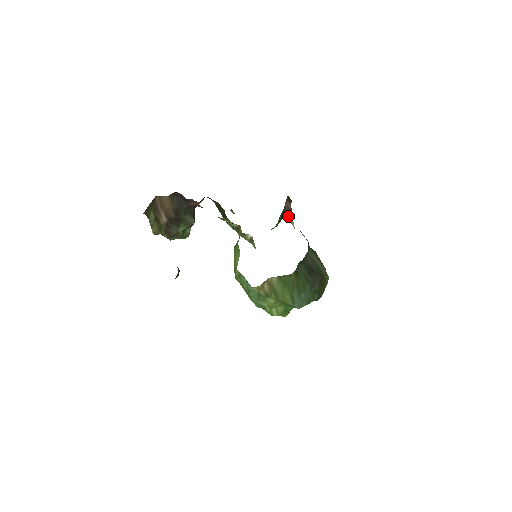
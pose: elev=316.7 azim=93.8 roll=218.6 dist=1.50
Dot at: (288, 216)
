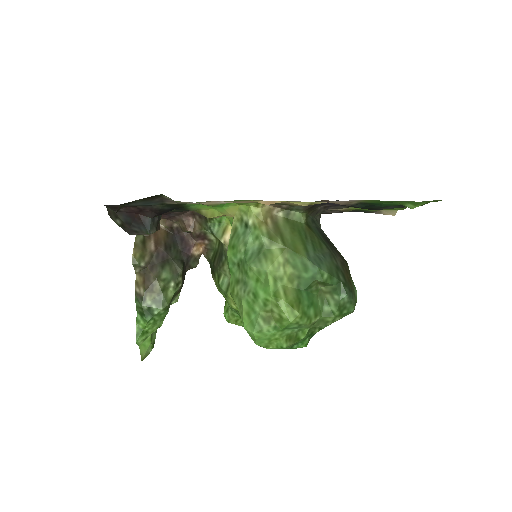
Dot at: occluded
